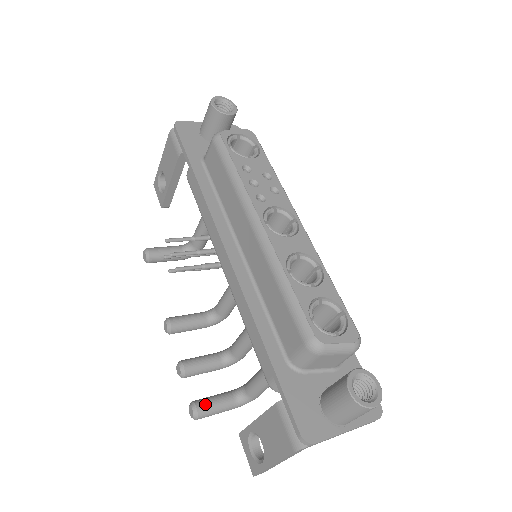
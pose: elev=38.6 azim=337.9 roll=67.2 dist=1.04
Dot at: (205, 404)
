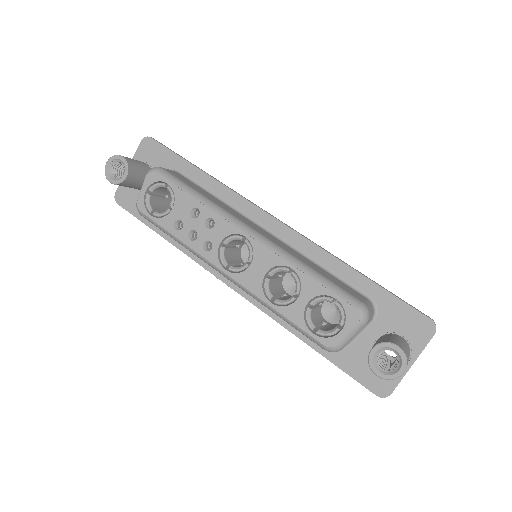
Dot at: occluded
